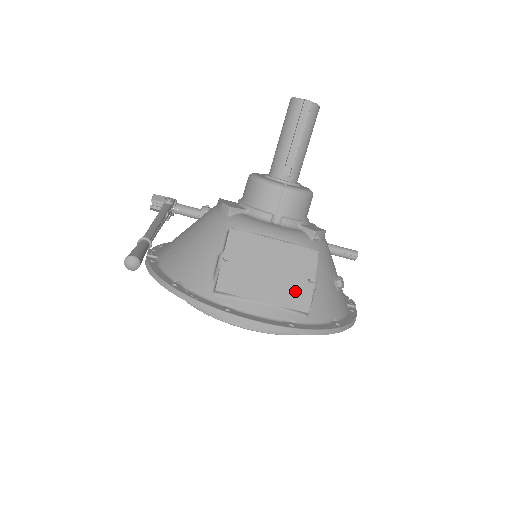
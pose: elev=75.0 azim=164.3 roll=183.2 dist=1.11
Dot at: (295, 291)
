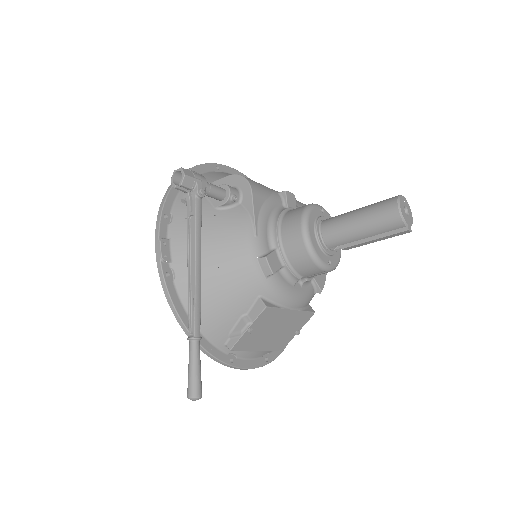
Dot at: (282, 340)
